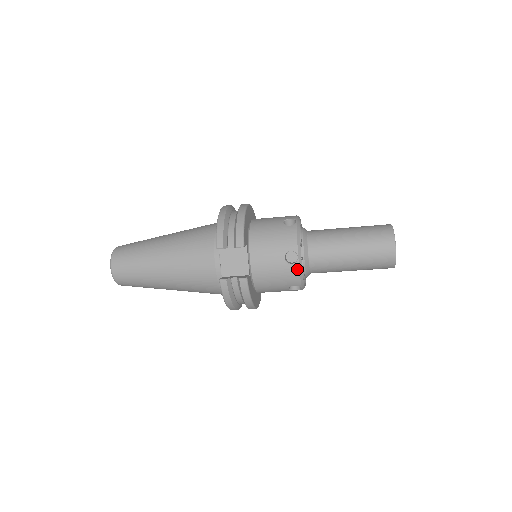
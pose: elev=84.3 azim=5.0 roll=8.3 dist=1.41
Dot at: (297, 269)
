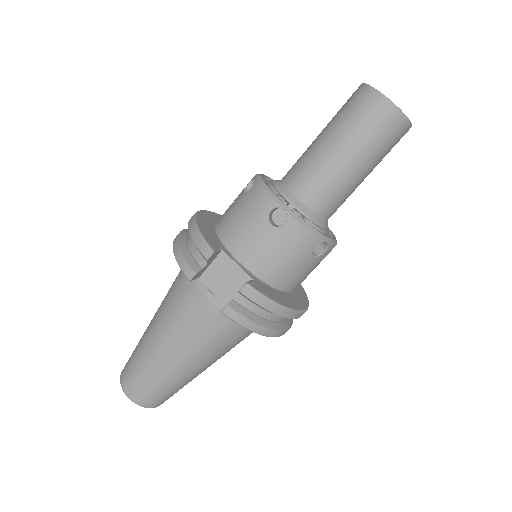
Dot at: (296, 224)
